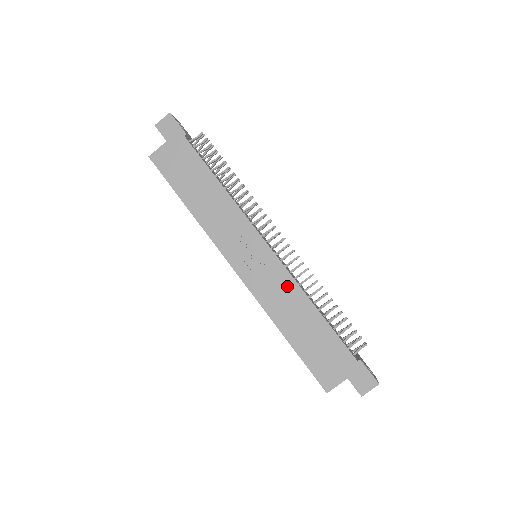
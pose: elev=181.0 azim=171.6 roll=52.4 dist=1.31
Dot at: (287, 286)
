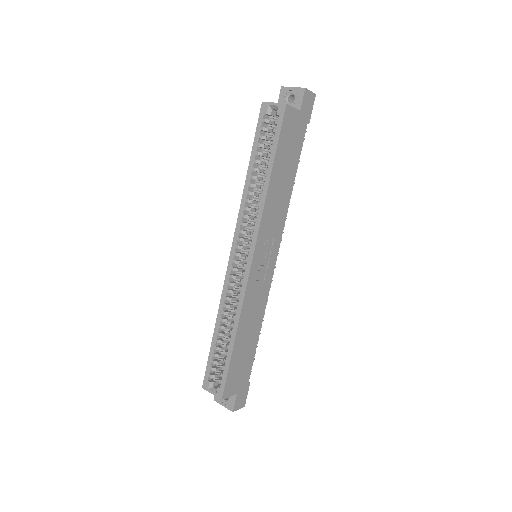
Dot at: (262, 300)
